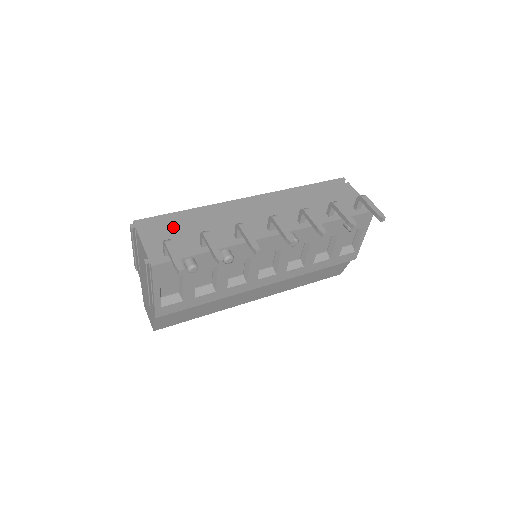
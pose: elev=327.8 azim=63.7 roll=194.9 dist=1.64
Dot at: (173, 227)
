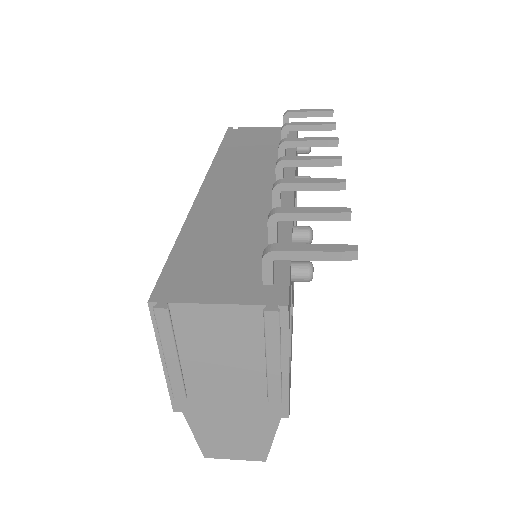
Dot at: (207, 260)
